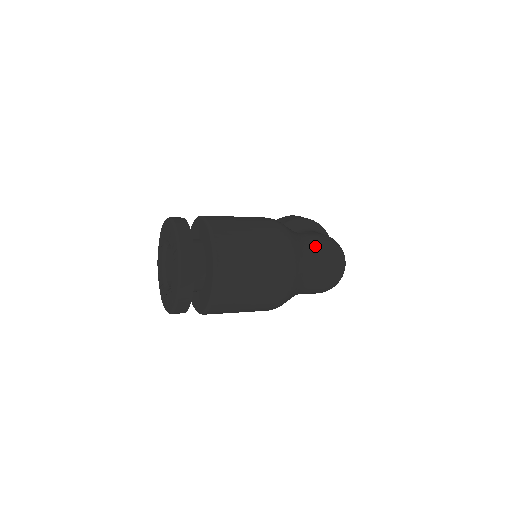
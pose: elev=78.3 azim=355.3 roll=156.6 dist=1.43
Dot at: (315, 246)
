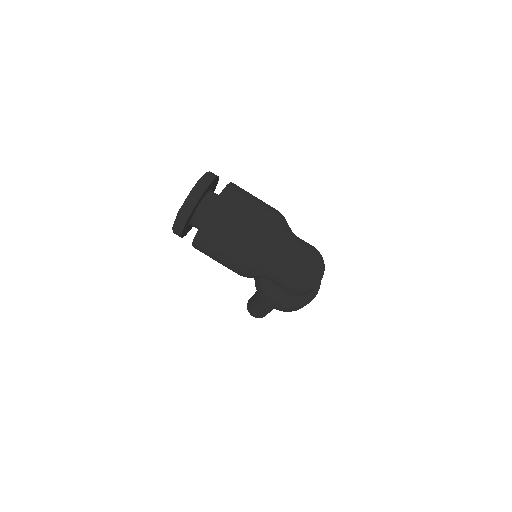
Dot at: (302, 240)
